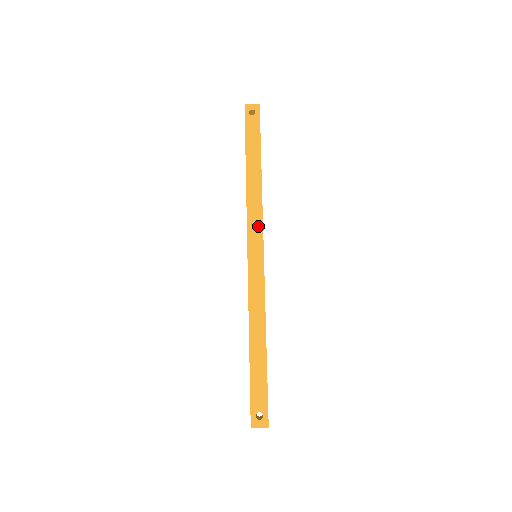
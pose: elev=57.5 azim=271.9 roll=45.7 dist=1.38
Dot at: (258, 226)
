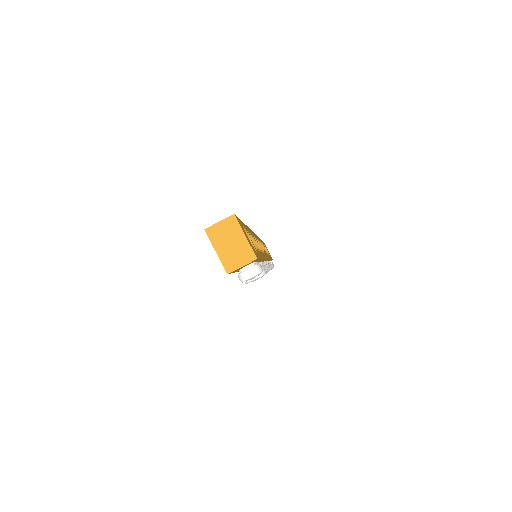
Dot at: occluded
